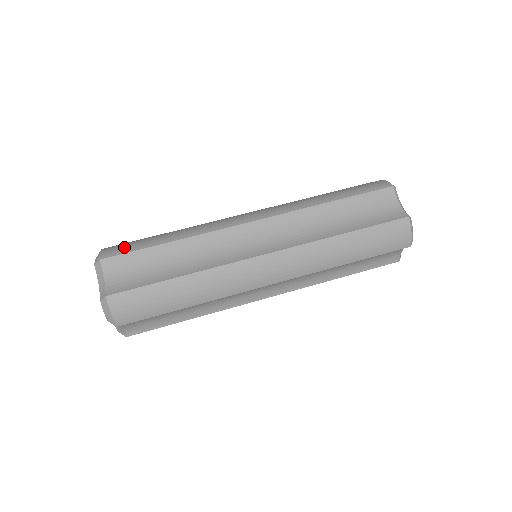
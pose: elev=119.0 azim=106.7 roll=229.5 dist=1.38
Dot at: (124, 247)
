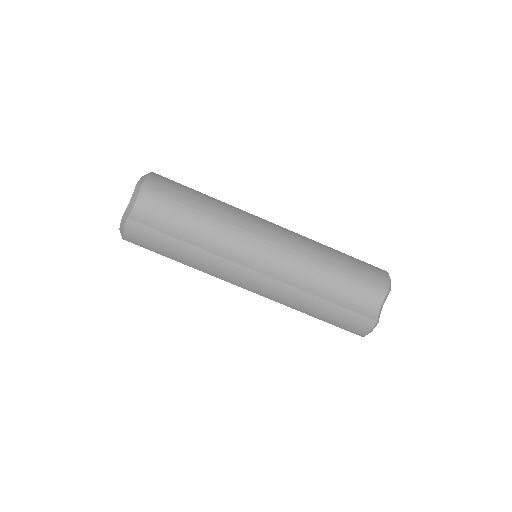
Dot at: (165, 188)
